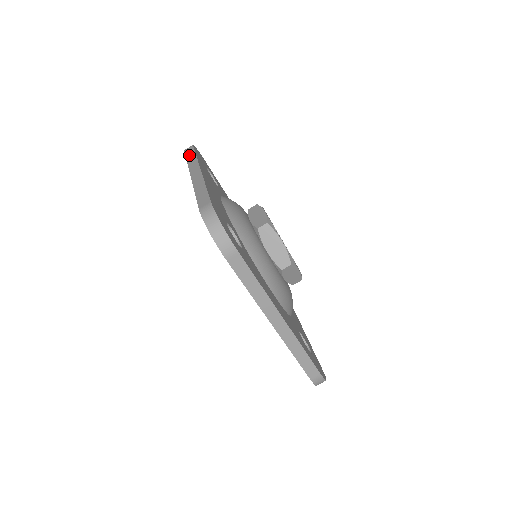
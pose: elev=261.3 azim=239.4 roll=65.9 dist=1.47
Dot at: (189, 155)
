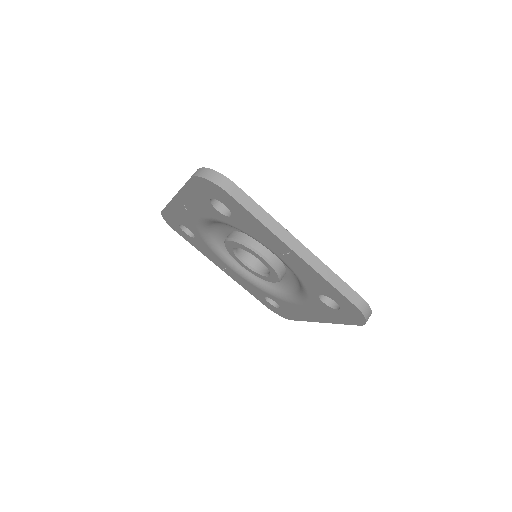
Dot at: occluded
